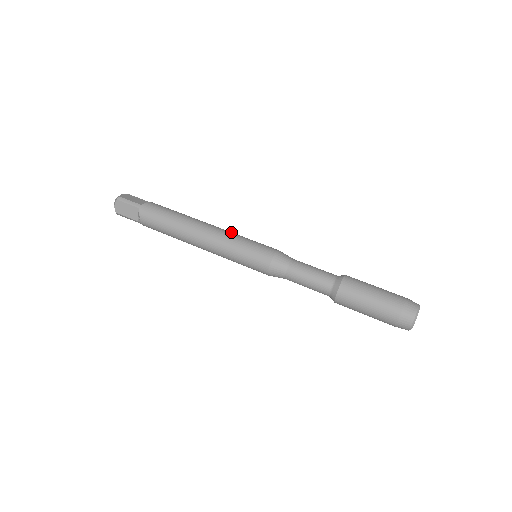
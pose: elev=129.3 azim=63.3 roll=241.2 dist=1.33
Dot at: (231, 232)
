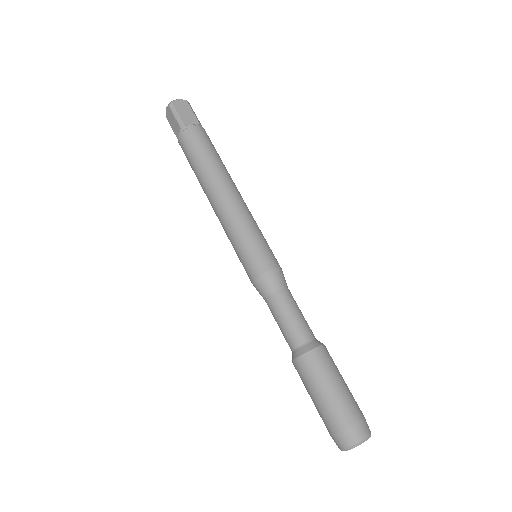
Dot at: (246, 214)
